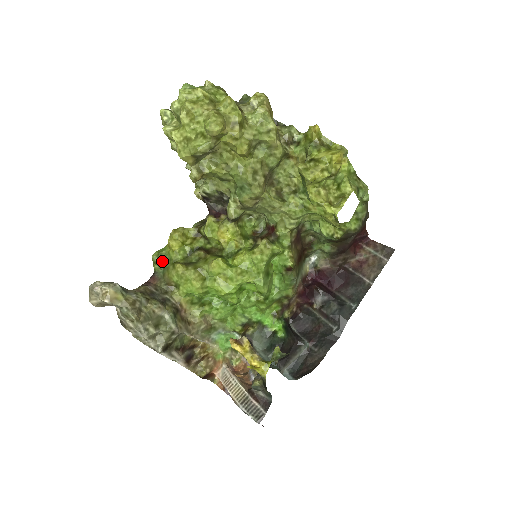
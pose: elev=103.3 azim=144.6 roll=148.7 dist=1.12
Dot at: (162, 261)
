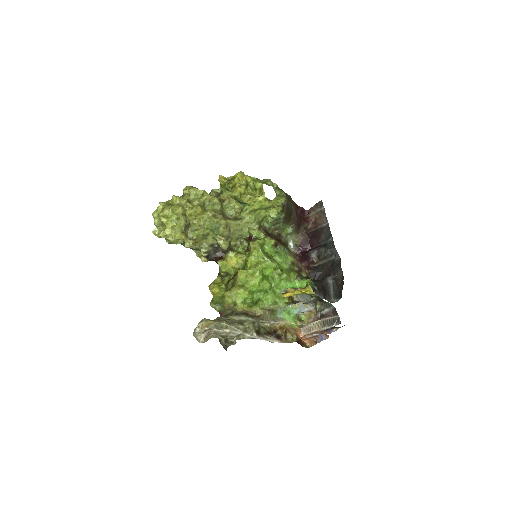
Dot at: (217, 303)
